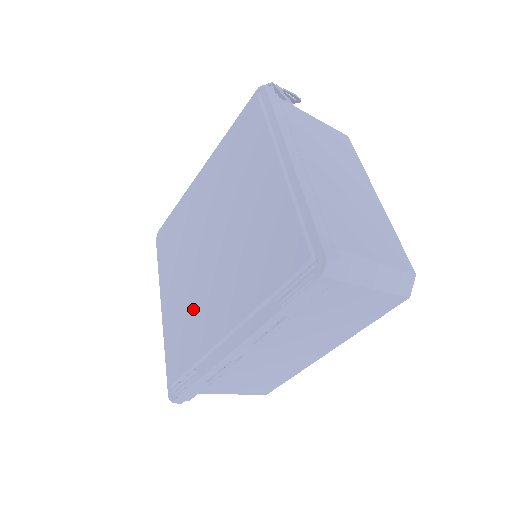
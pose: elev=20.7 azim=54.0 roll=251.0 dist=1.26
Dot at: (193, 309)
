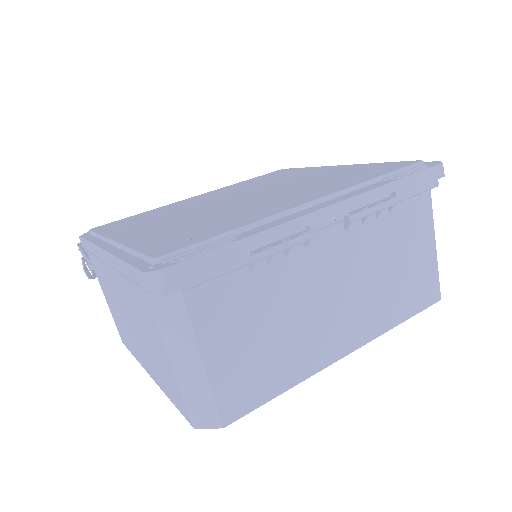
Dot at: (215, 217)
